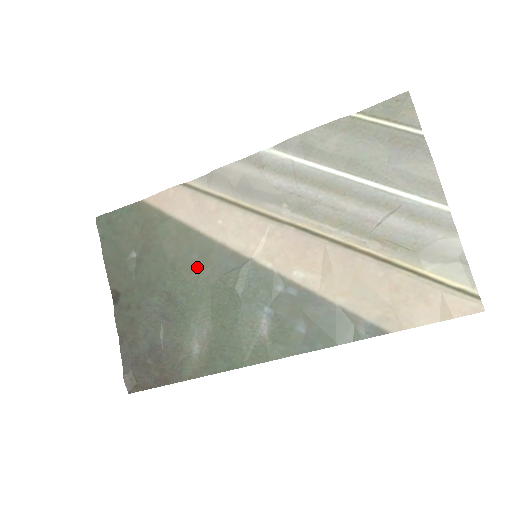
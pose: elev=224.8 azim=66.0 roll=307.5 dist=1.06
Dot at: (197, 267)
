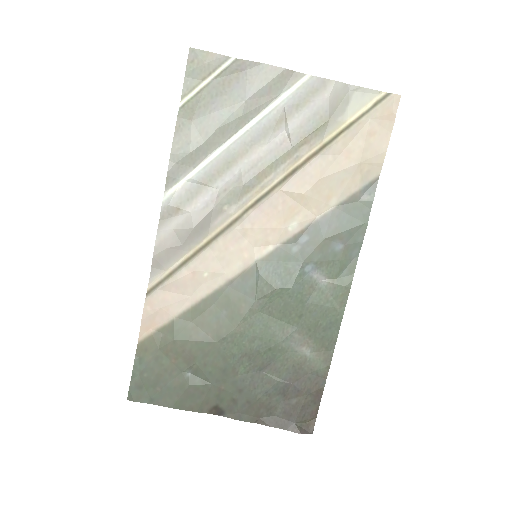
Dot at: (235, 316)
